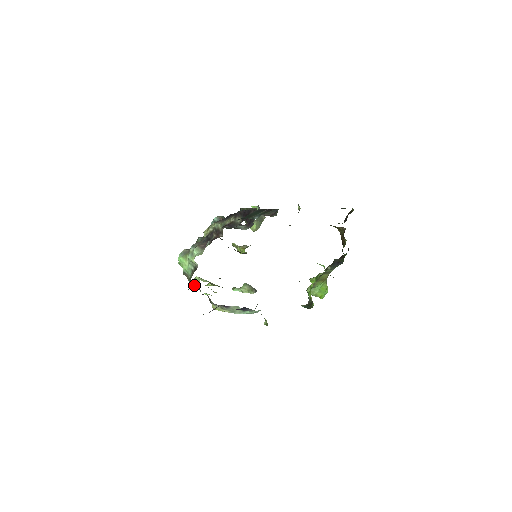
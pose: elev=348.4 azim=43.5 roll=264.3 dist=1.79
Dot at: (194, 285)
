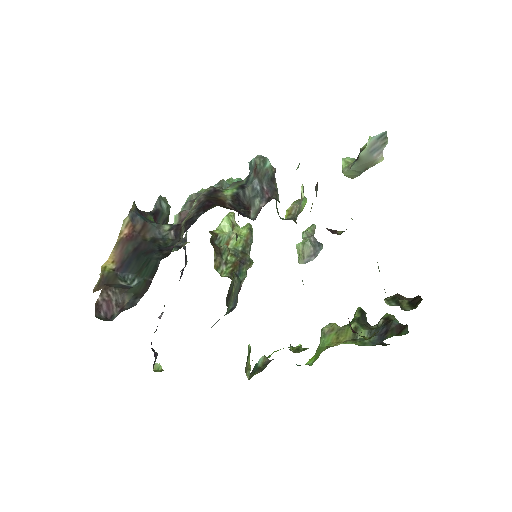
Dot at: occluded
